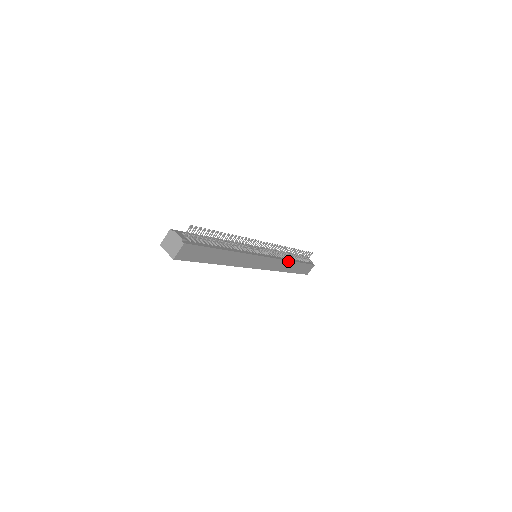
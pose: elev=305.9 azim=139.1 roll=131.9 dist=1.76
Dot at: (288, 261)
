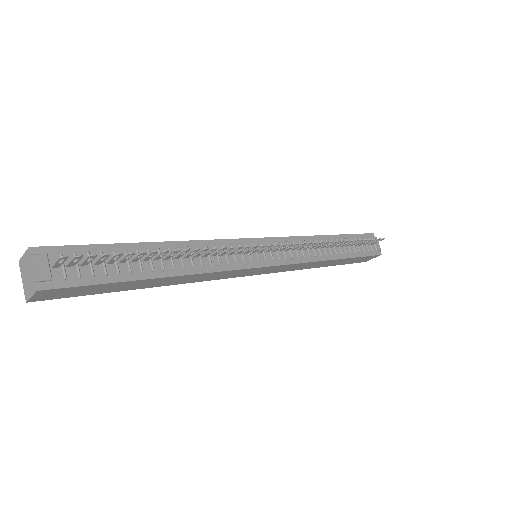
Dot at: (322, 261)
